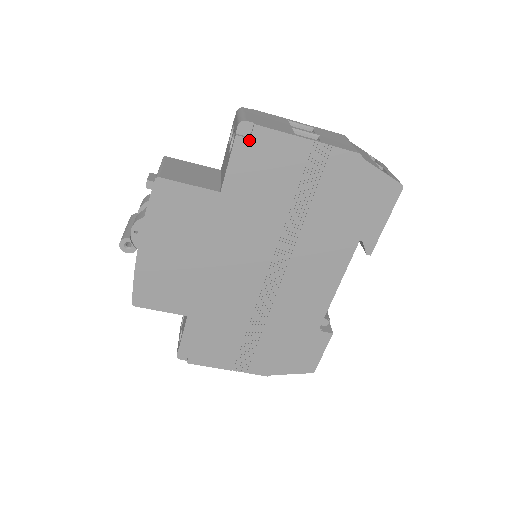
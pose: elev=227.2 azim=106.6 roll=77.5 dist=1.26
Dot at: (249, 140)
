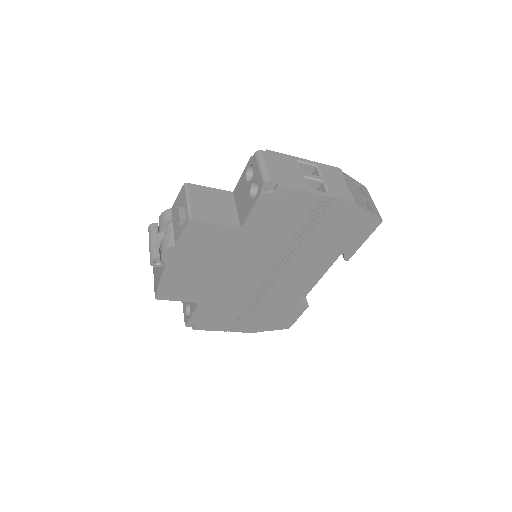
Dot at: (271, 195)
